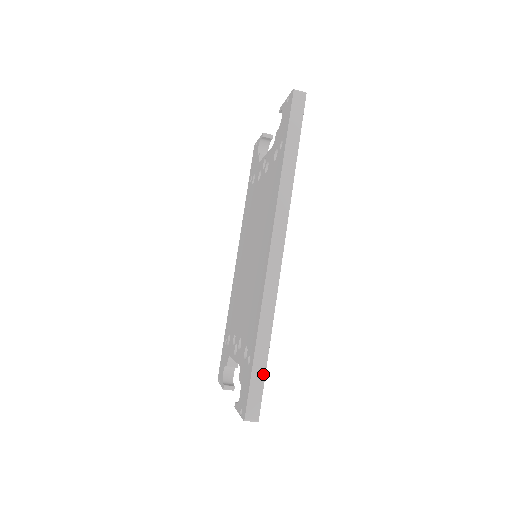
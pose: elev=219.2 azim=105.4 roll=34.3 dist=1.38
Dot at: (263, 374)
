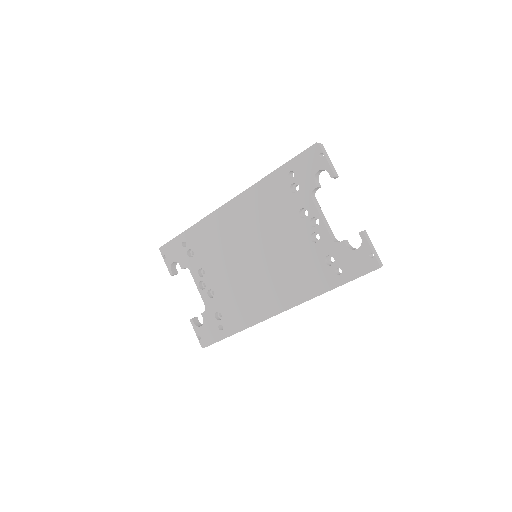
Dot at: occluded
